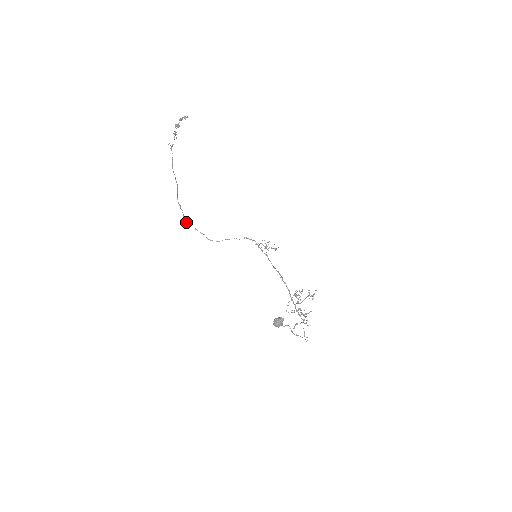
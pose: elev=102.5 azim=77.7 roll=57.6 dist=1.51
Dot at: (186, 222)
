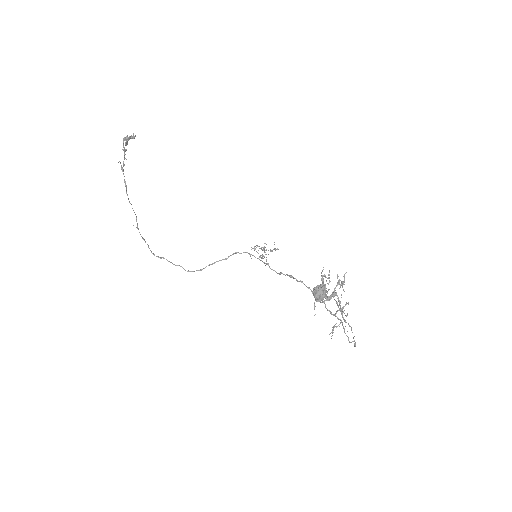
Dot at: occluded
